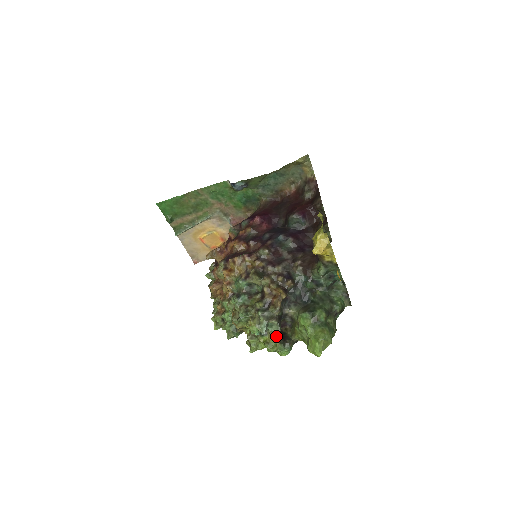
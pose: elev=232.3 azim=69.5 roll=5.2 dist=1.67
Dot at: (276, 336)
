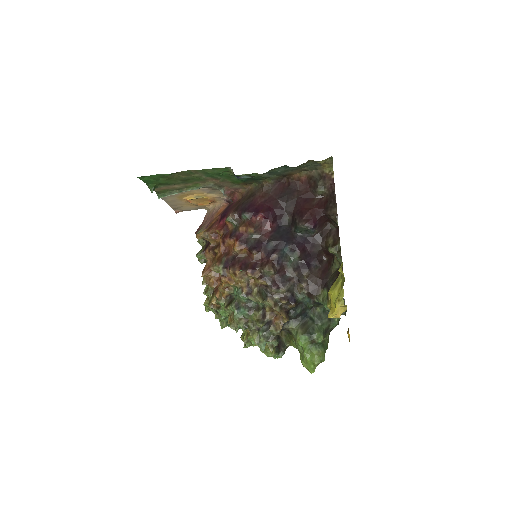
Dot at: (273, 348)
